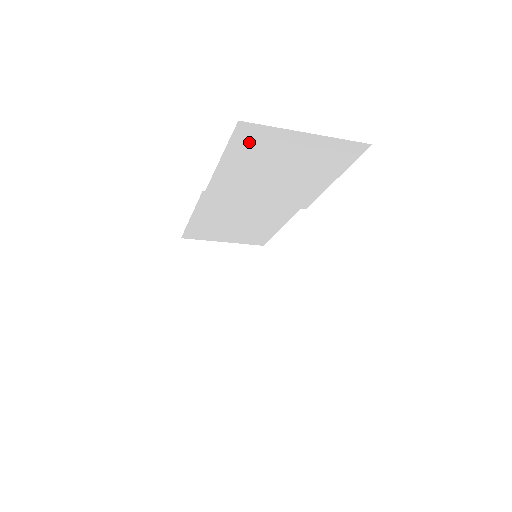
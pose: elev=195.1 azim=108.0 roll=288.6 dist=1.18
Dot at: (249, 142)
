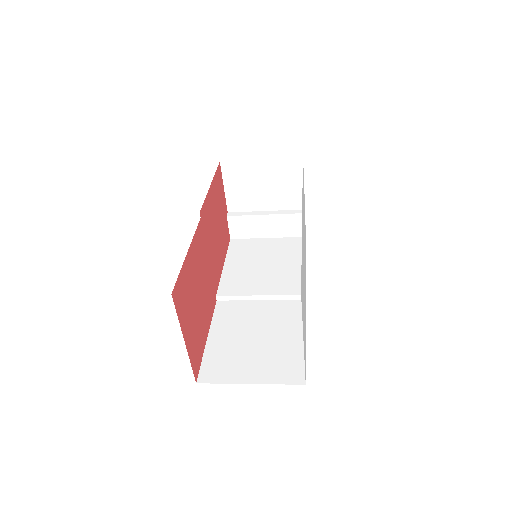
Dot at: occluded
